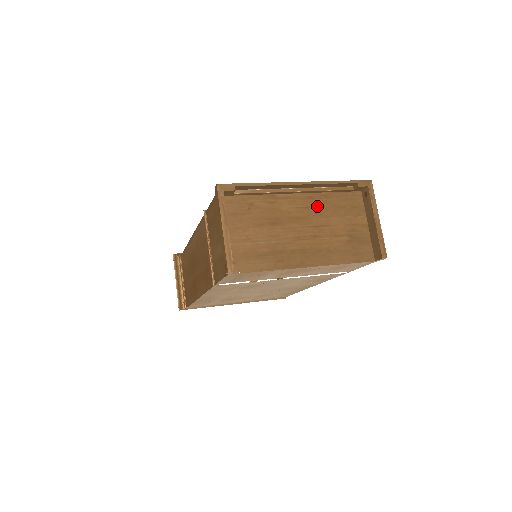
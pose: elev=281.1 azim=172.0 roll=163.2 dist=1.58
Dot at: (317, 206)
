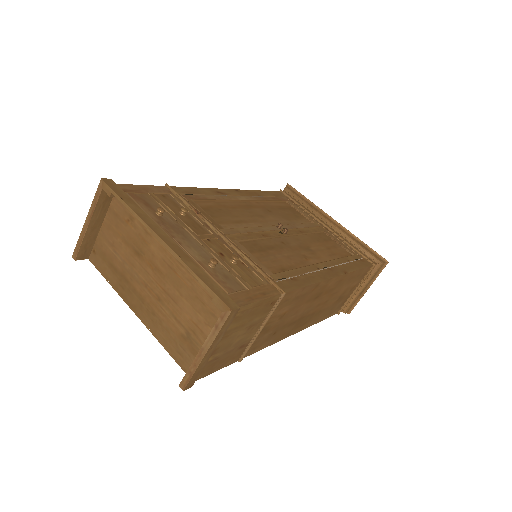
Dot at: (180, 276)
